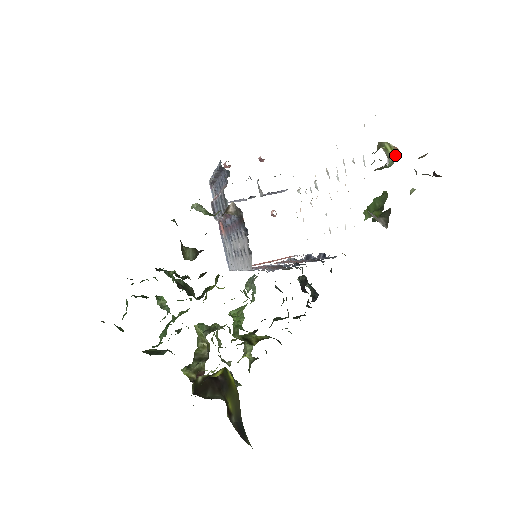
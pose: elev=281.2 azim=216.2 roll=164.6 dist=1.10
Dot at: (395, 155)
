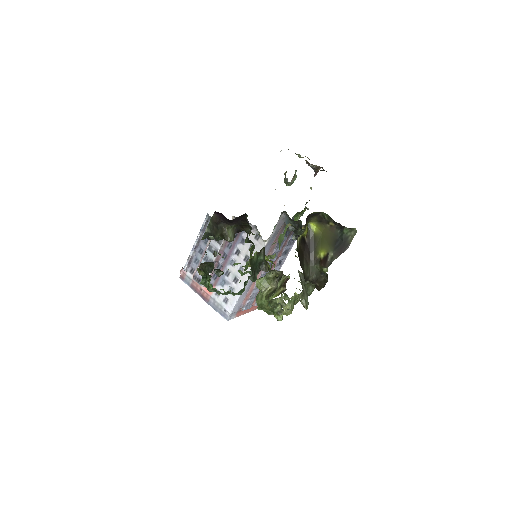
Dot at: occluded
